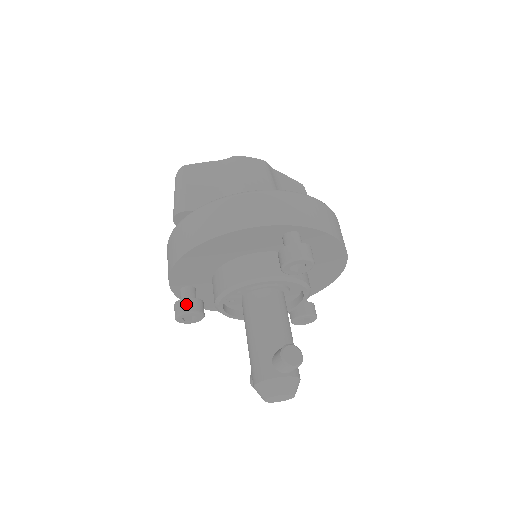
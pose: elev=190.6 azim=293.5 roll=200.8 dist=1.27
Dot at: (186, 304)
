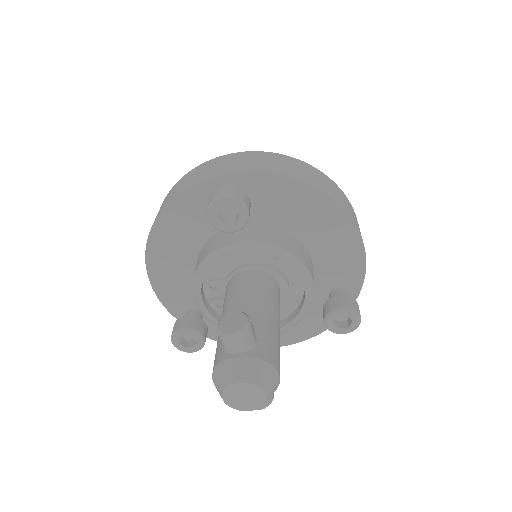
Dot at: (177, 324)
